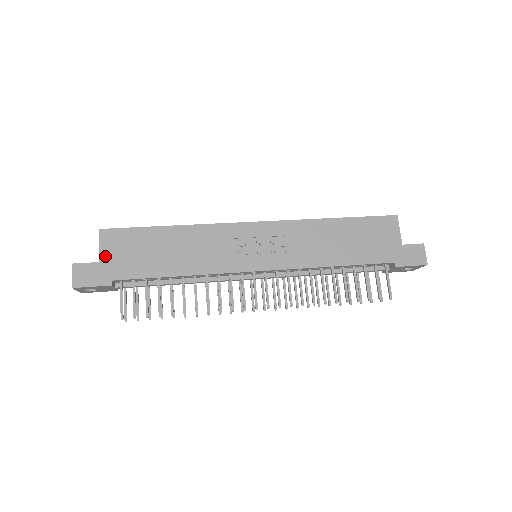
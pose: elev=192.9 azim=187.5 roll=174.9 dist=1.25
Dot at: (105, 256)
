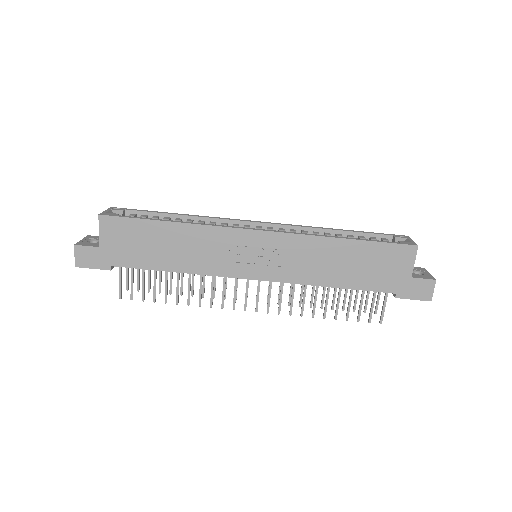
Dot at: (105, 242)
